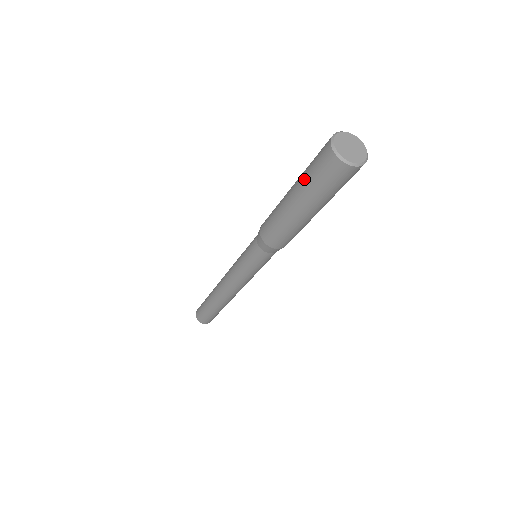
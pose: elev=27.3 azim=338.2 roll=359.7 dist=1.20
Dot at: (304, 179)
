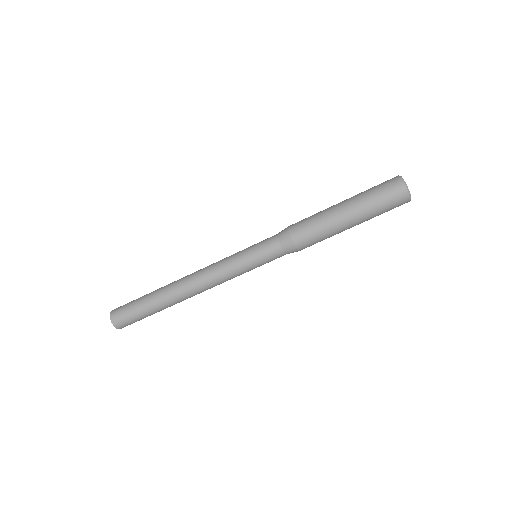
Dot at: occluded
